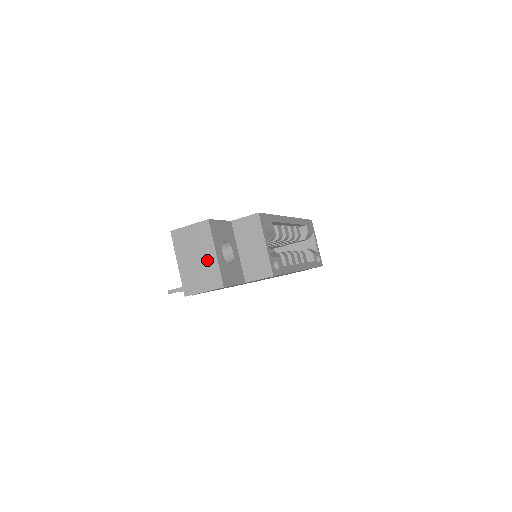
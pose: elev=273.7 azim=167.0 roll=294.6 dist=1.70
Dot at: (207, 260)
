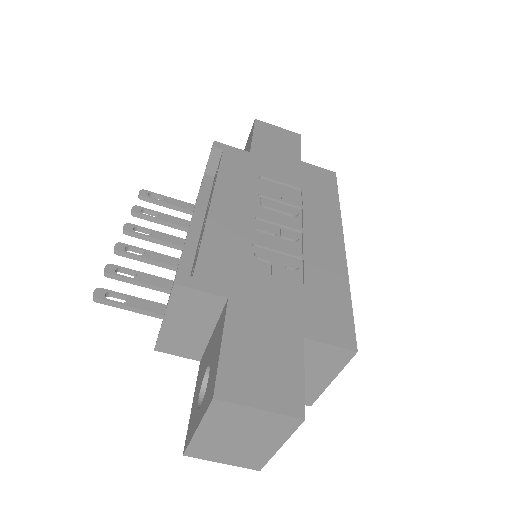
Dot at: (257, 447)
